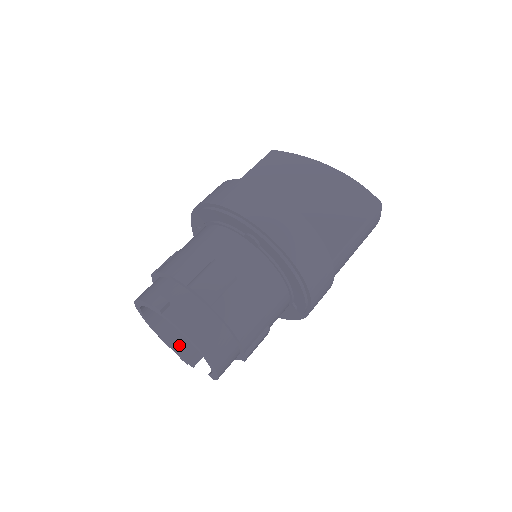
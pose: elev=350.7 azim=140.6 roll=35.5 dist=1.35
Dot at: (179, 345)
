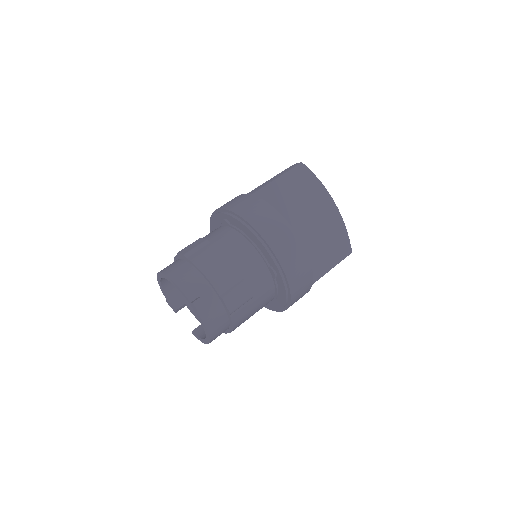
Dot at: (172, 295)
